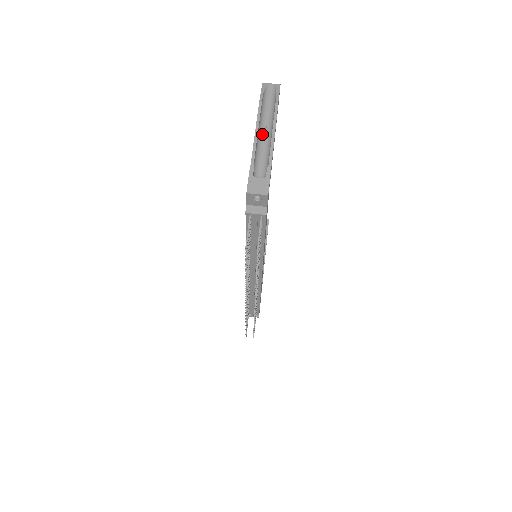
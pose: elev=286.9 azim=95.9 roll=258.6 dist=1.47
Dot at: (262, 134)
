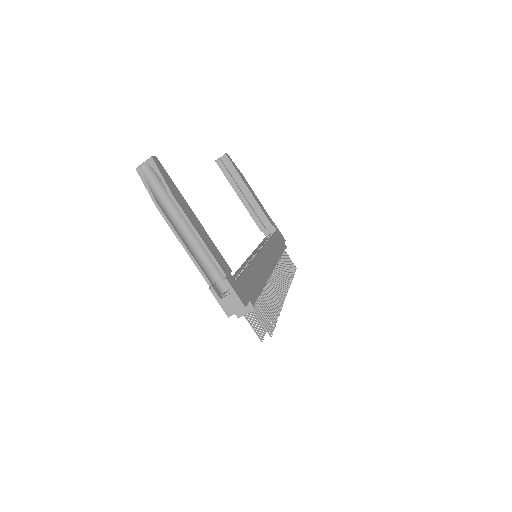
Dot at: (187, 234)
